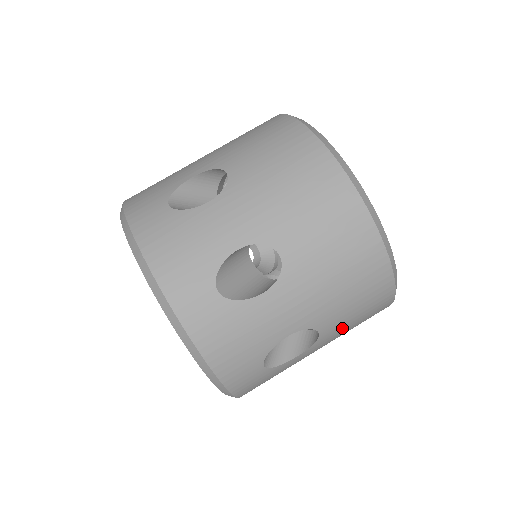
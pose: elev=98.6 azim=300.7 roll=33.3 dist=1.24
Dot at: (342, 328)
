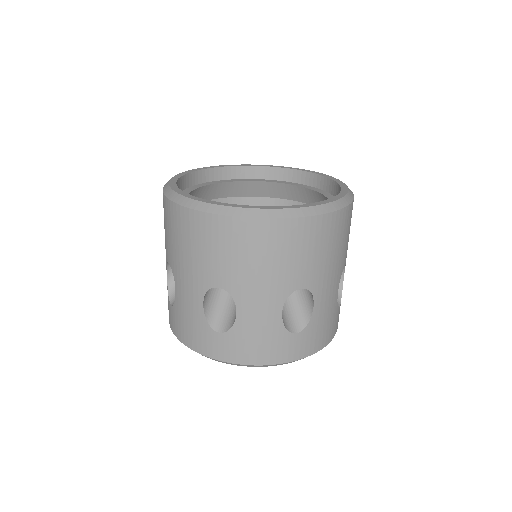
Dot at: occluded
